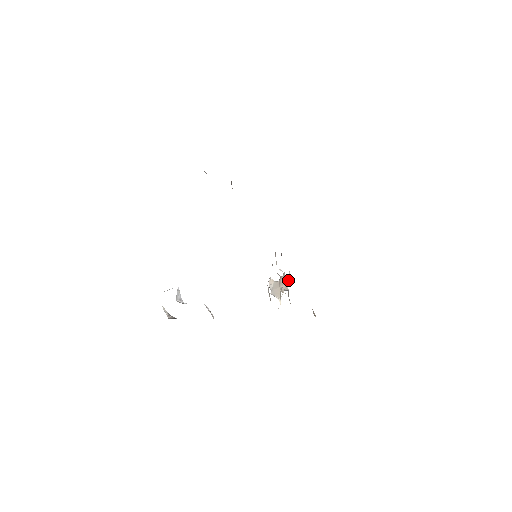
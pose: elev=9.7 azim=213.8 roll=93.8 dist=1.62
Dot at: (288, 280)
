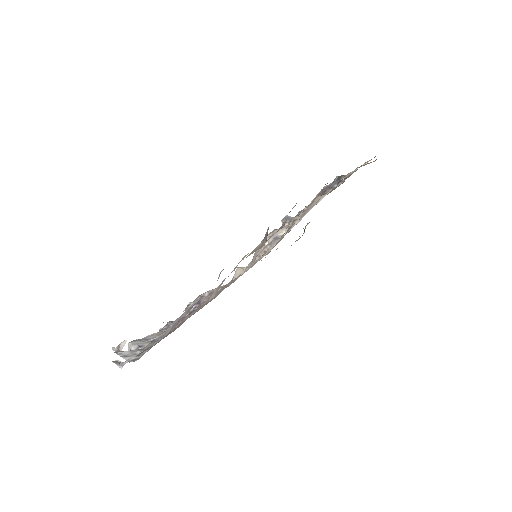
Dot at: occluded
